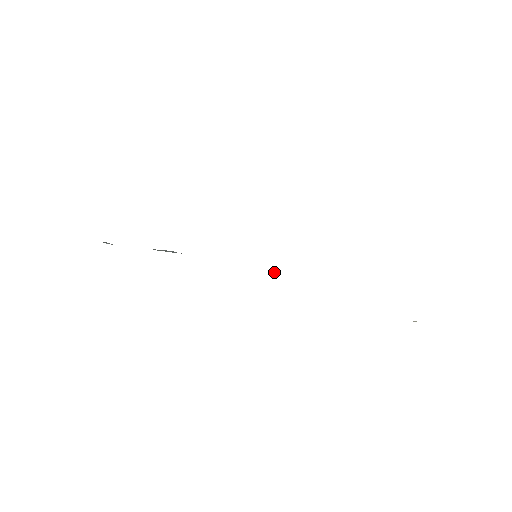
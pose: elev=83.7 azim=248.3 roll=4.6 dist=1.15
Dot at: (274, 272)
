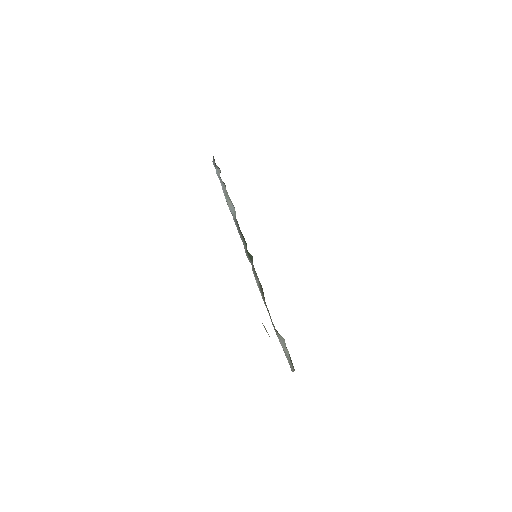
Dot at: (254, 269)
